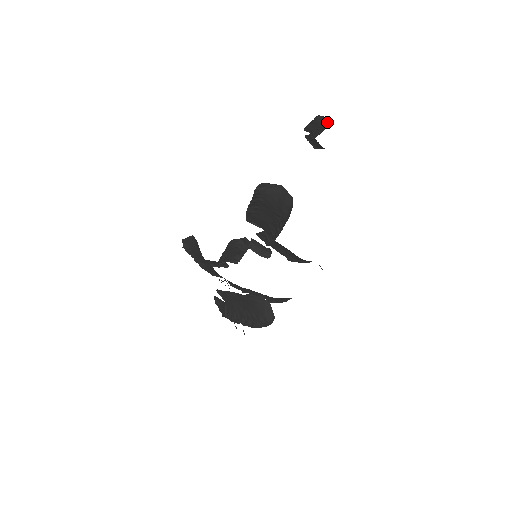
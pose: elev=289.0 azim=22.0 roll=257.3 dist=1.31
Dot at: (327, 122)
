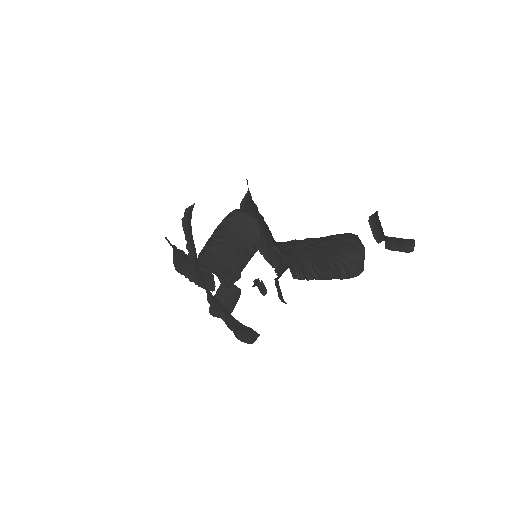
Dot at: (377, 213)
